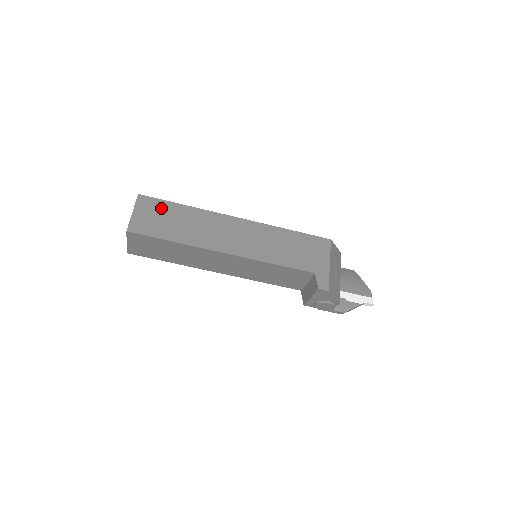
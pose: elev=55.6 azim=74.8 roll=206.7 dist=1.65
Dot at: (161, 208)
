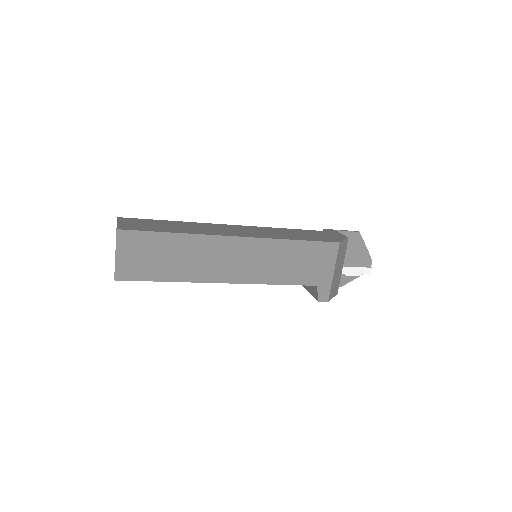
Dot at: (147, 243)
